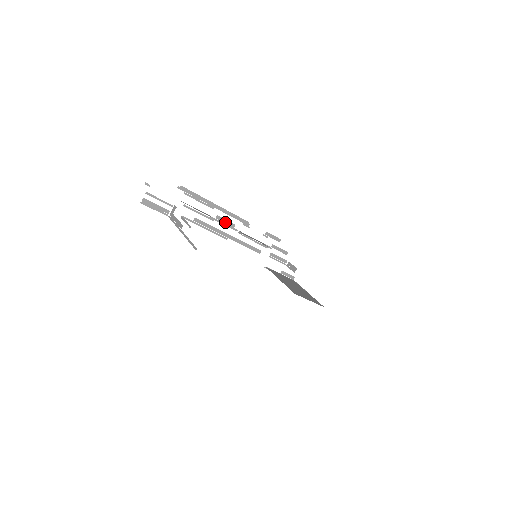
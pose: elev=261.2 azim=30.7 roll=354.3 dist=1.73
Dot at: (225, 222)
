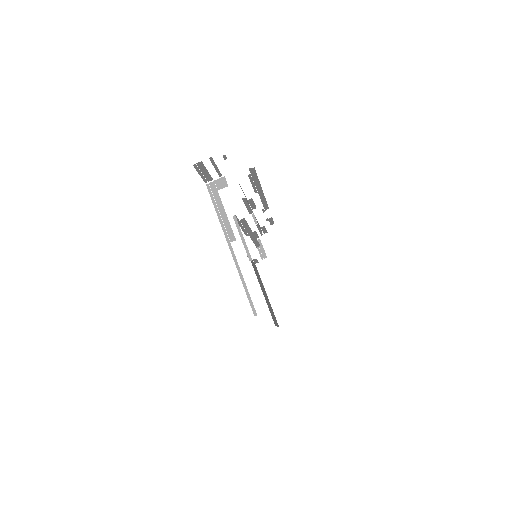
Dot at: (251, 204)
